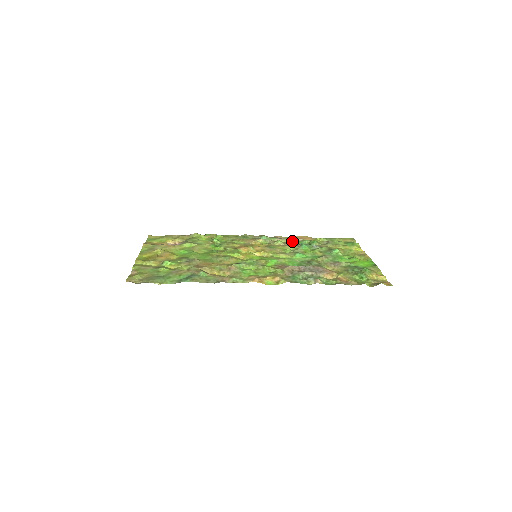
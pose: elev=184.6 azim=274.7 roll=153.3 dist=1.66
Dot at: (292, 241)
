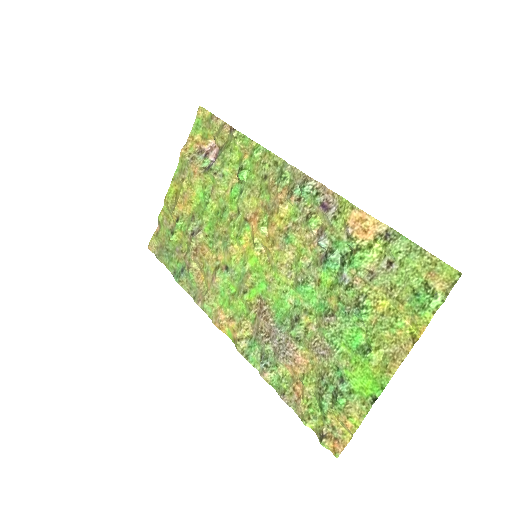
Dot at: (319, 242)
